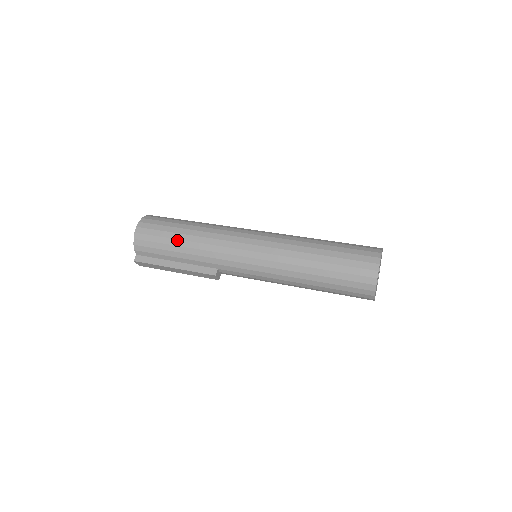
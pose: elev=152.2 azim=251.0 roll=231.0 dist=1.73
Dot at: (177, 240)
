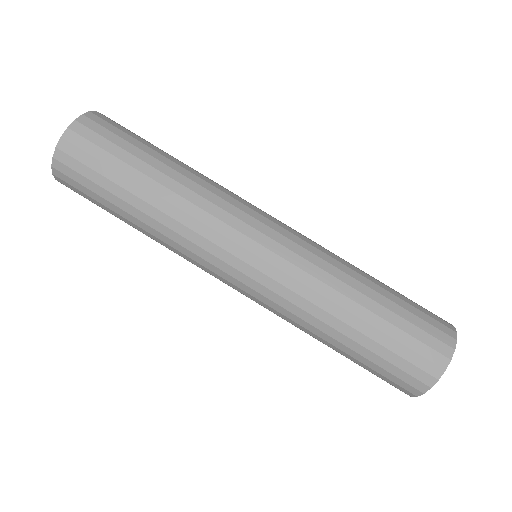
Dot at: (124, 218)
